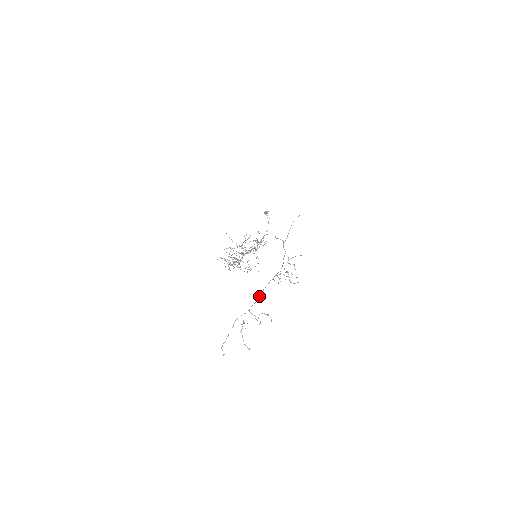
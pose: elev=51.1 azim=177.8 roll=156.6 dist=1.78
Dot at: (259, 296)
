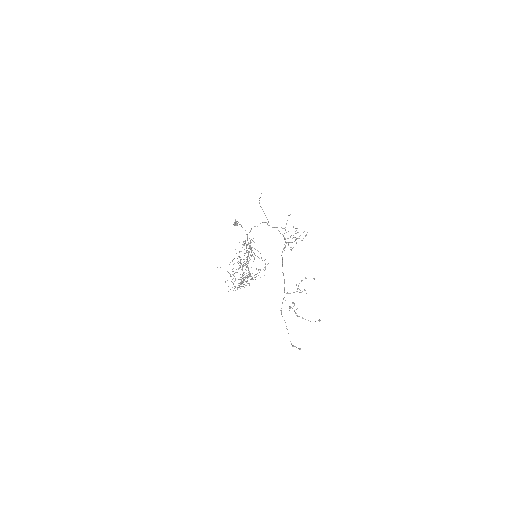
Dot at: occluded
